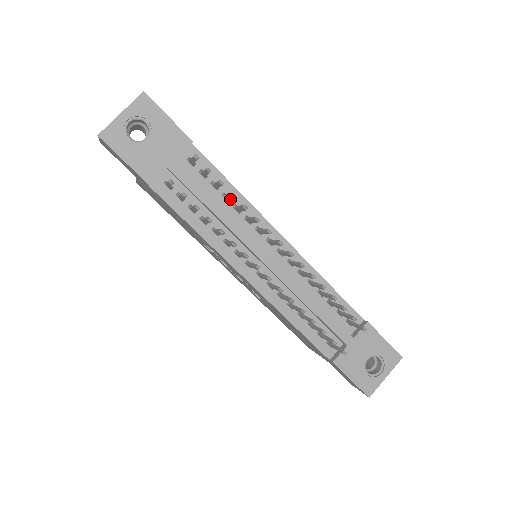
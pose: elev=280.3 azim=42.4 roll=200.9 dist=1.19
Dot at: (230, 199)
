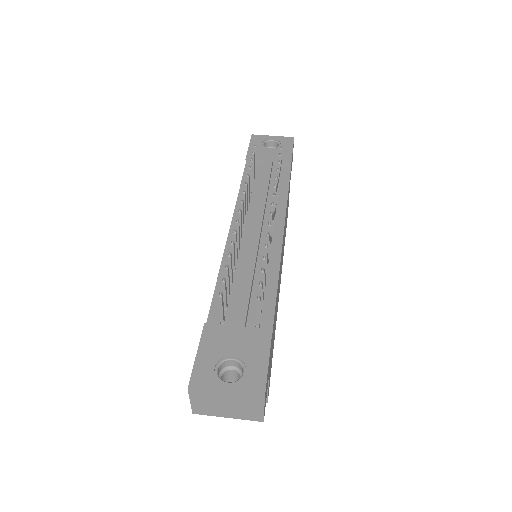
Dot at: (278, 198)
